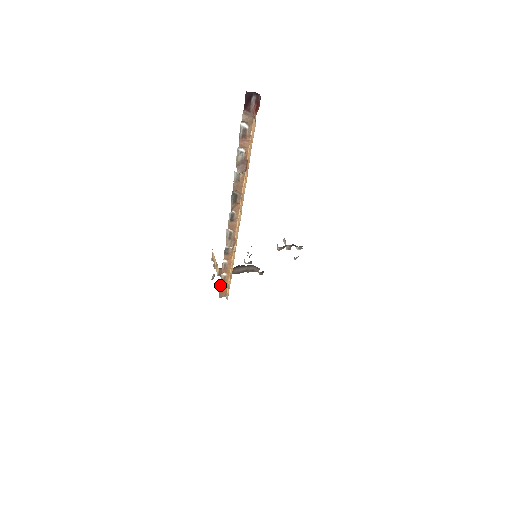
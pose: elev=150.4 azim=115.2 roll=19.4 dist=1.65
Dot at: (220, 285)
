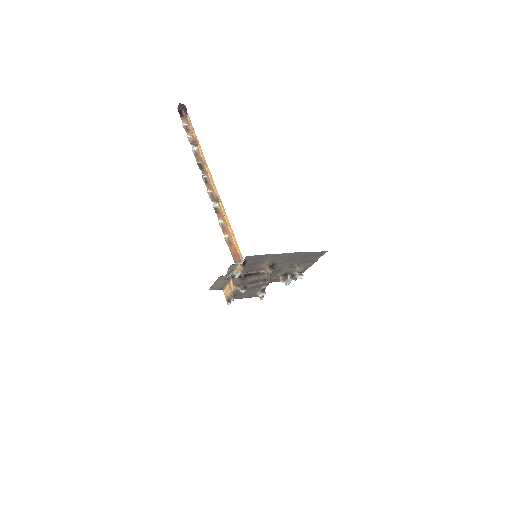
Dot at: occluded
